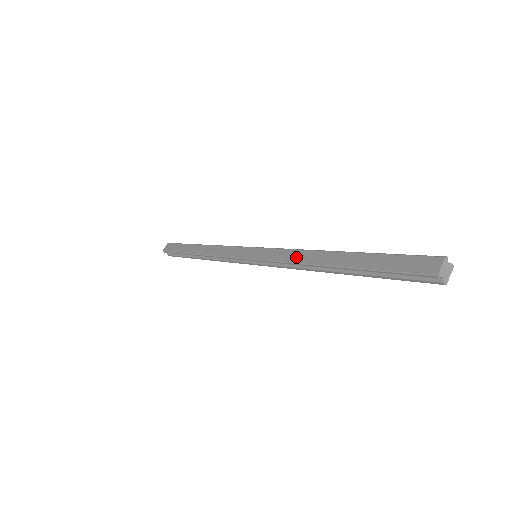
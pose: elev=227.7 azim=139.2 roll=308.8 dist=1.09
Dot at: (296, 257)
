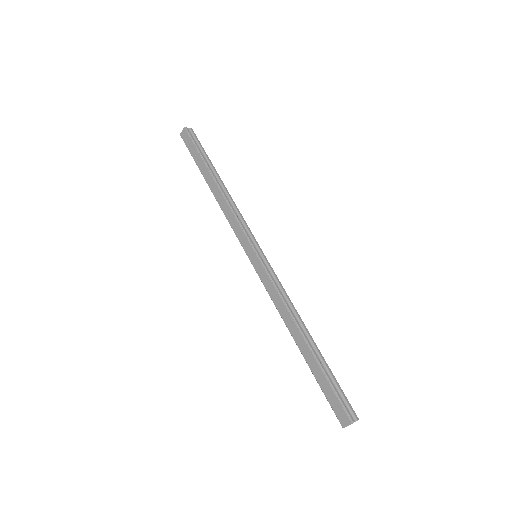
Dot at: (279, 308)
